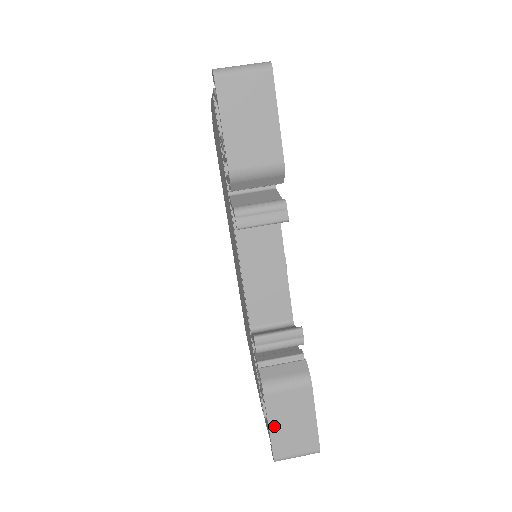
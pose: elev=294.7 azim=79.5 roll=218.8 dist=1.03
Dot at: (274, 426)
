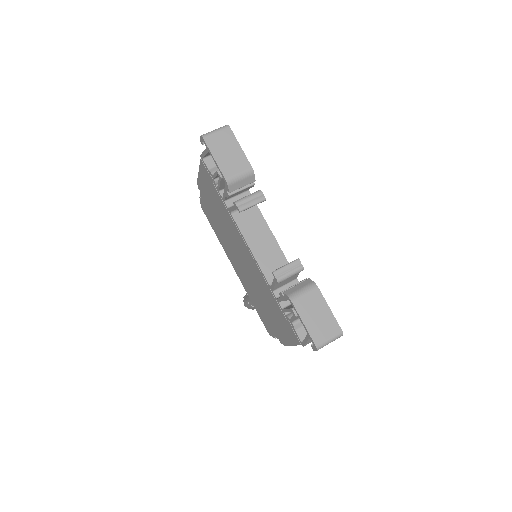
Dot at: (307, 322)
